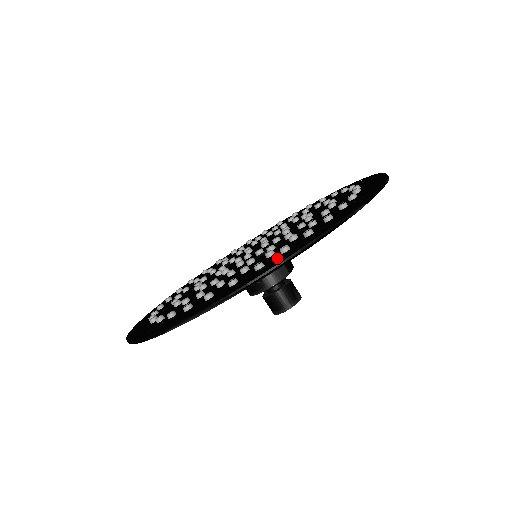
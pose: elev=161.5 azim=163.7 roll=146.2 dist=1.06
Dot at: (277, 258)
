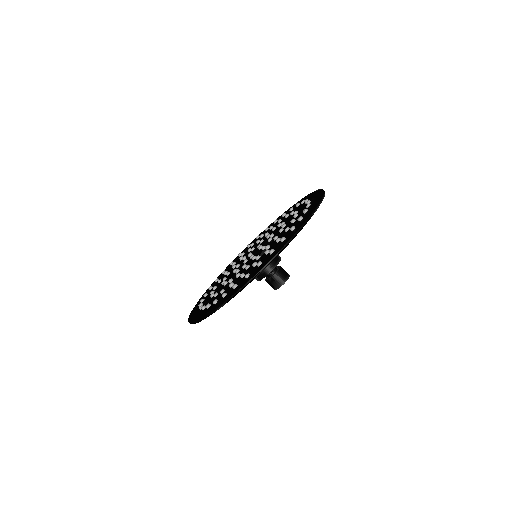
Dot at: (311, 199)
